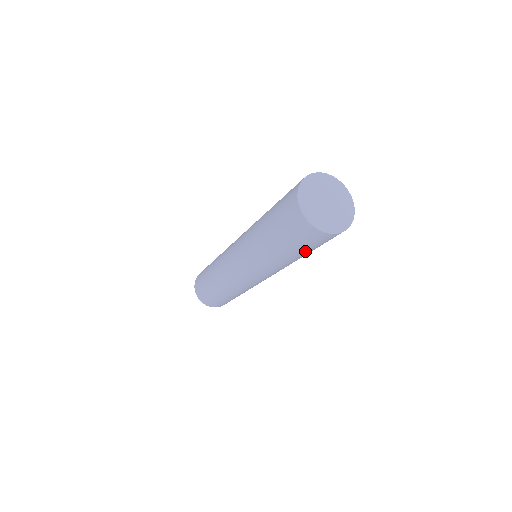
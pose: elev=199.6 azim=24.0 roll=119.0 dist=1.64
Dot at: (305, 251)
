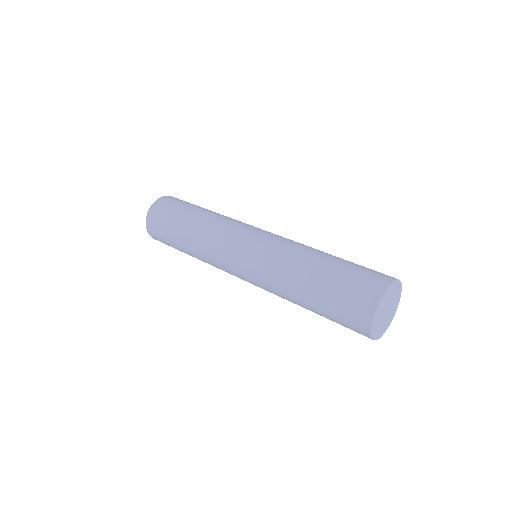
Dot at: occluded
